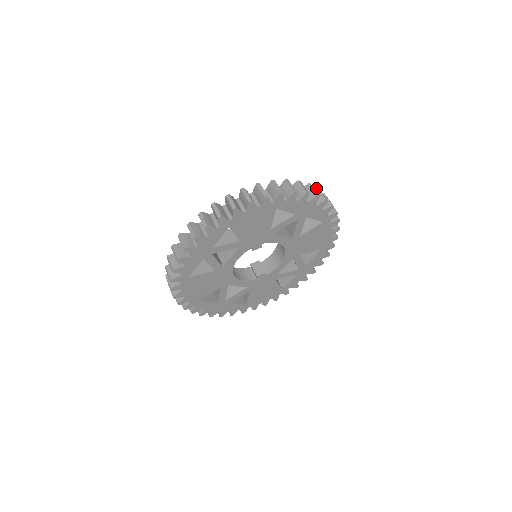
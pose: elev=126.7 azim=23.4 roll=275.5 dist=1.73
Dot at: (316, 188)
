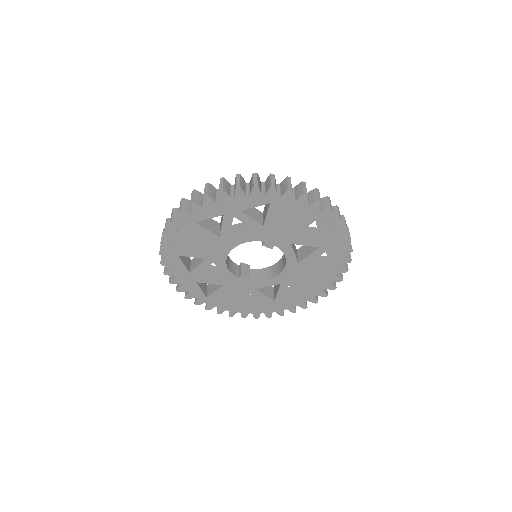
Dot at: occluded
